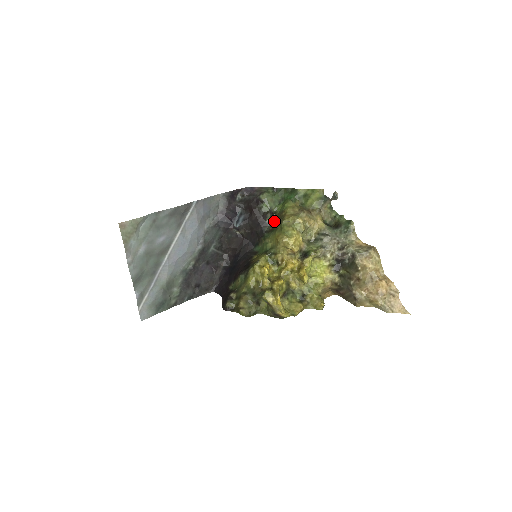
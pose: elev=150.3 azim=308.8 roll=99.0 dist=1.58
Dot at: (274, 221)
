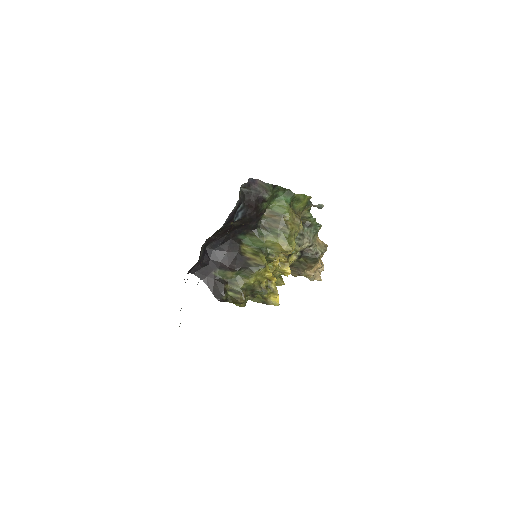
Dot at: (265, 216)
